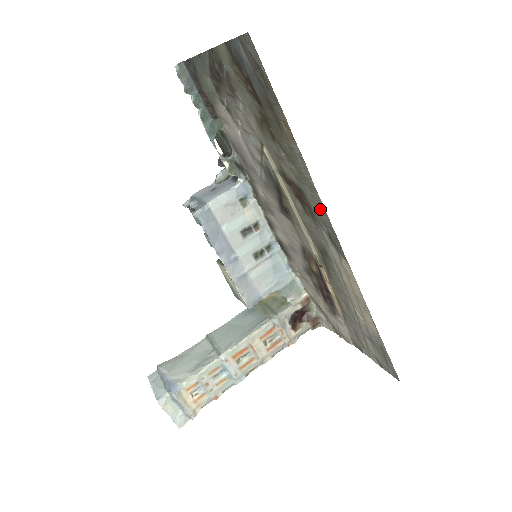
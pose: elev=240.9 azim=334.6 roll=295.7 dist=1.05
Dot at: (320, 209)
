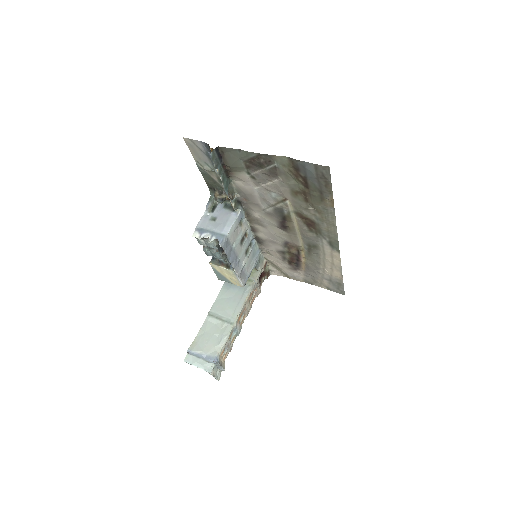
Dot at: (332, 233)
